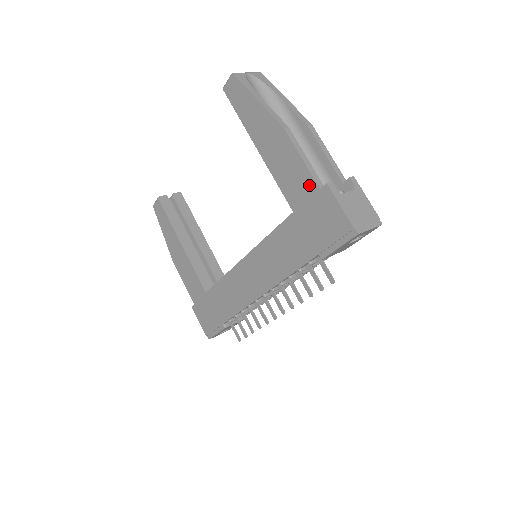
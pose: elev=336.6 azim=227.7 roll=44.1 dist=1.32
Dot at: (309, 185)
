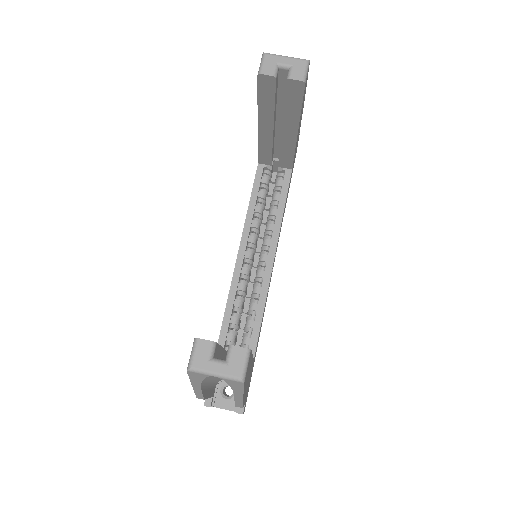
Dot at: occluded
